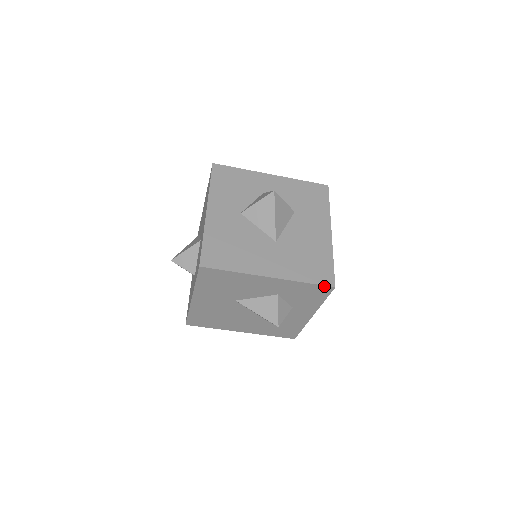
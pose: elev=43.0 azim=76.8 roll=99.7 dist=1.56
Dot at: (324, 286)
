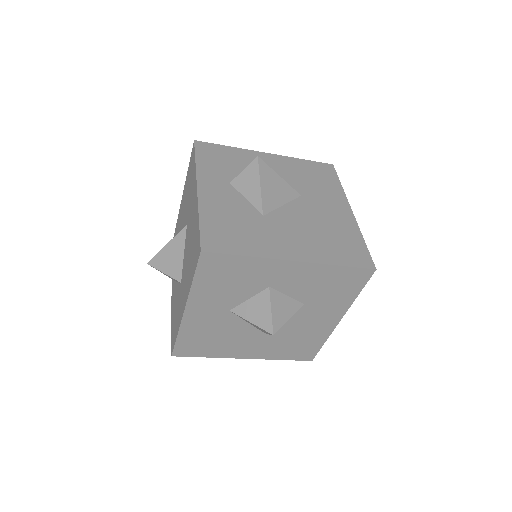
Dot at: (301, 359)
